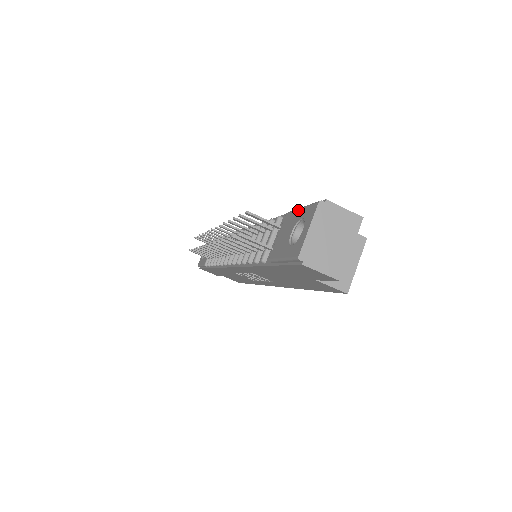
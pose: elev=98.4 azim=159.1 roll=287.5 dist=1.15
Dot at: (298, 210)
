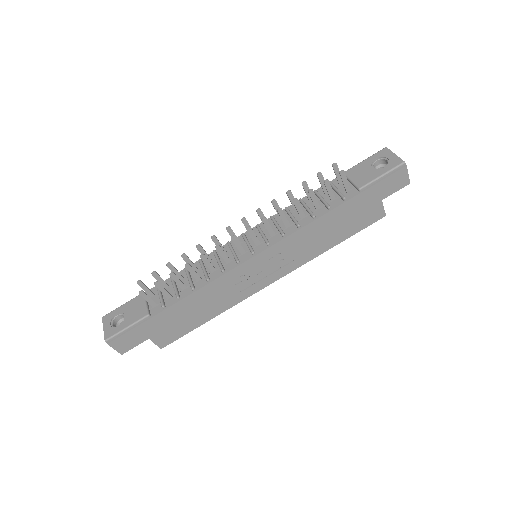
Dot at: (363, 162)
